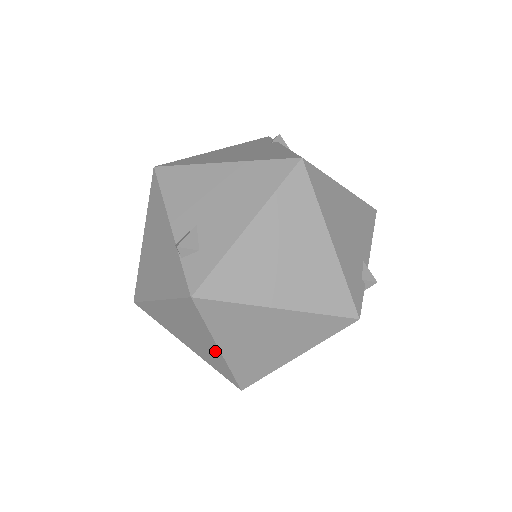
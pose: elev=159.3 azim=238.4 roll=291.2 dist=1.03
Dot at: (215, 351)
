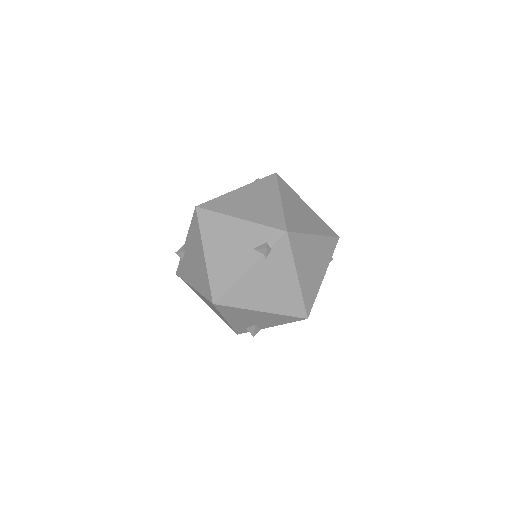
Dot at: (276, 204)
